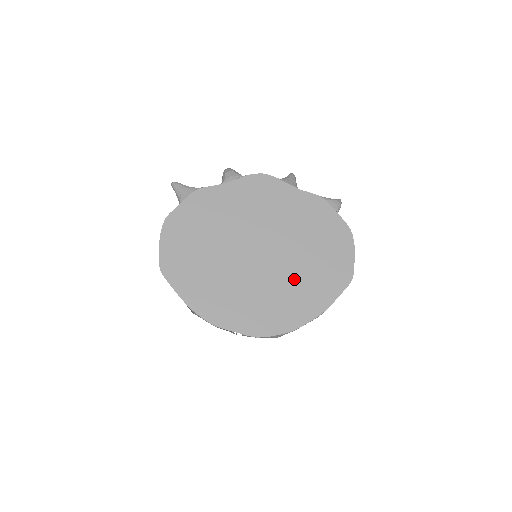
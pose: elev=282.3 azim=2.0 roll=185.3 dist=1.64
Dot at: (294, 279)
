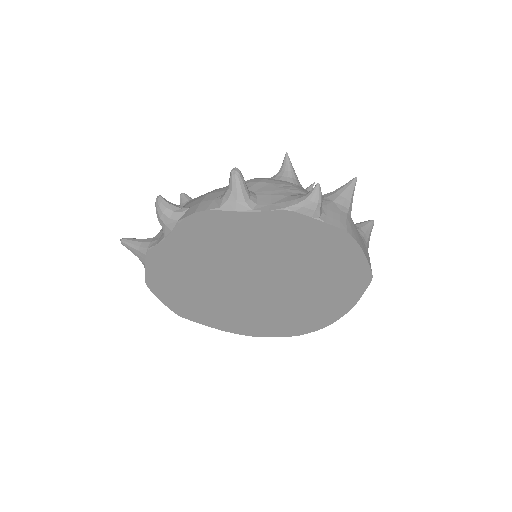
Dot at: (304, 293)
